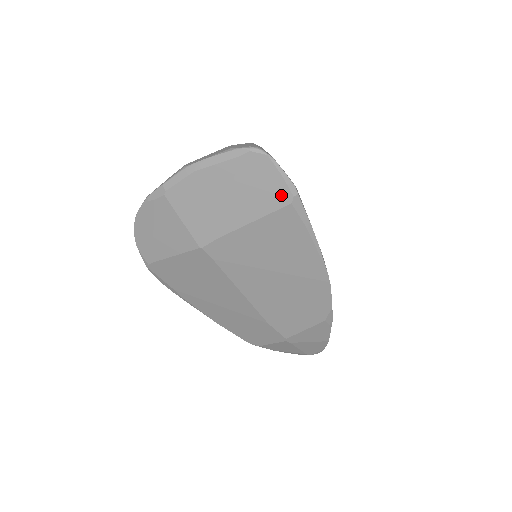
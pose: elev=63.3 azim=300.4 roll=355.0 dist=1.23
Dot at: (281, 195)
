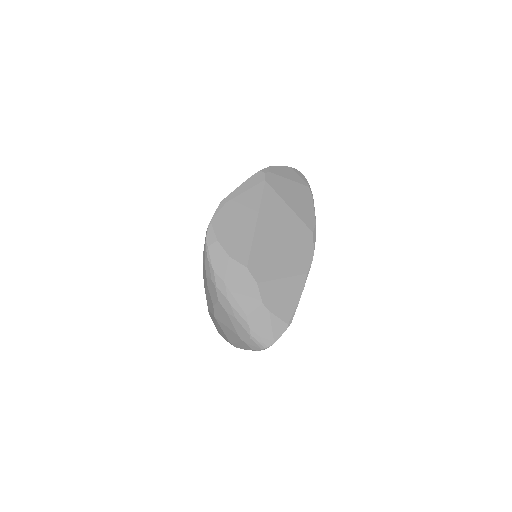
Dot at: occluded
